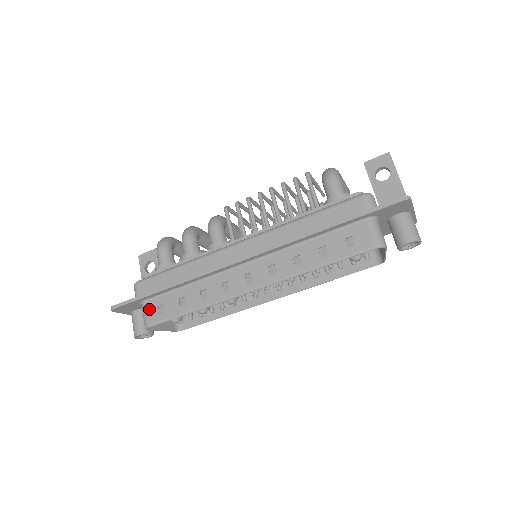
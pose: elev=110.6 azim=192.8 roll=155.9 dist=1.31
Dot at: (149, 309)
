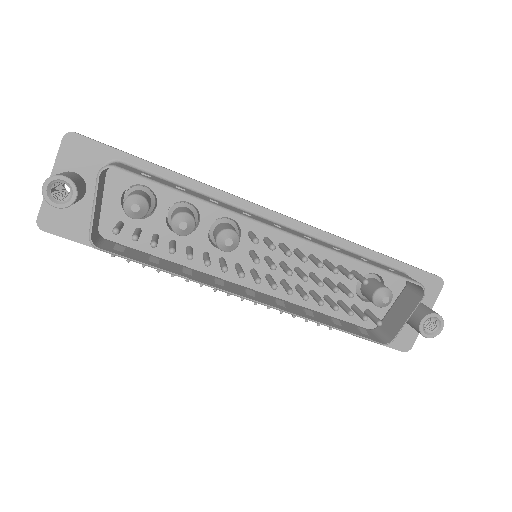
Dot at: (125, 166)
